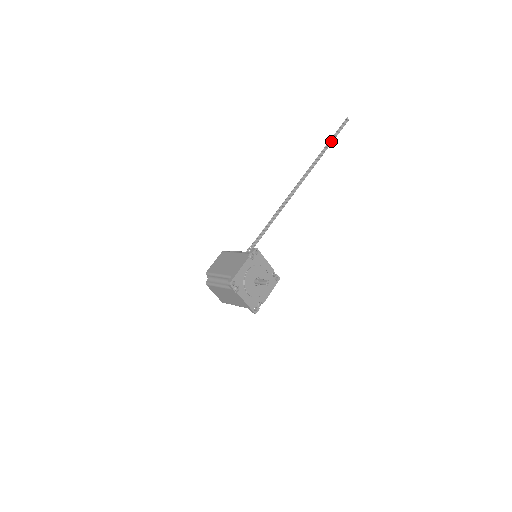
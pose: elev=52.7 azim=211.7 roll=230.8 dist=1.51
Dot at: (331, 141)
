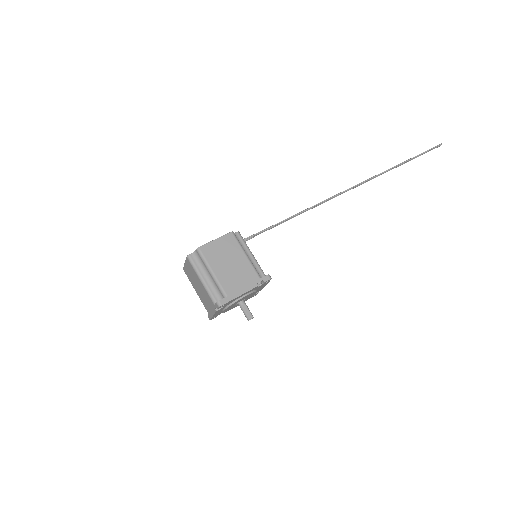
Dot at: (410, 160)
